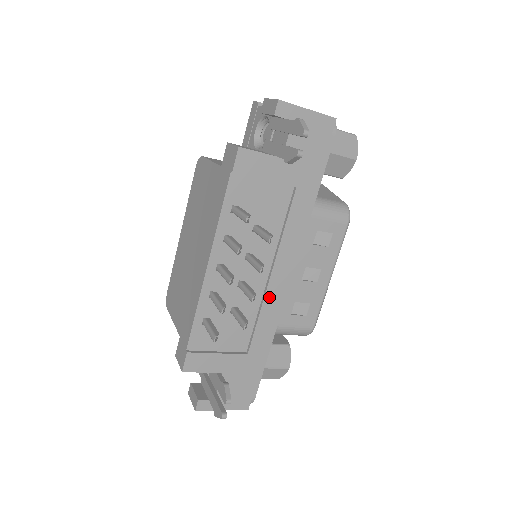
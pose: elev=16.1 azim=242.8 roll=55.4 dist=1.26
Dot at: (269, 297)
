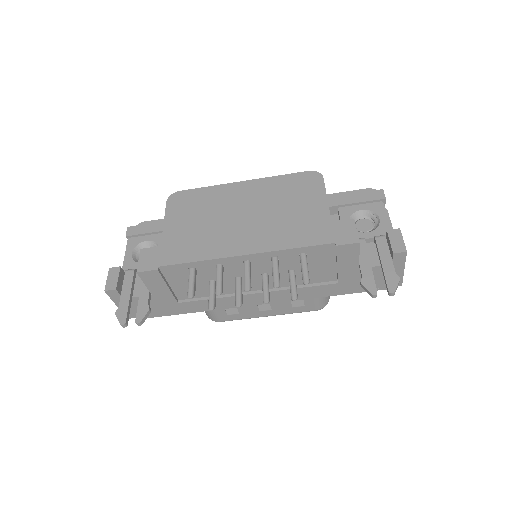
Dot at: occluded
